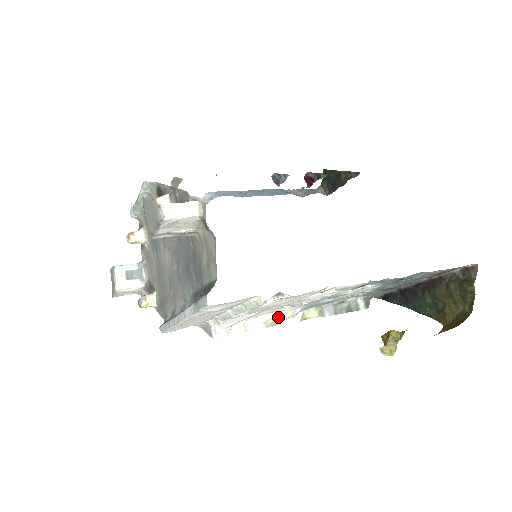
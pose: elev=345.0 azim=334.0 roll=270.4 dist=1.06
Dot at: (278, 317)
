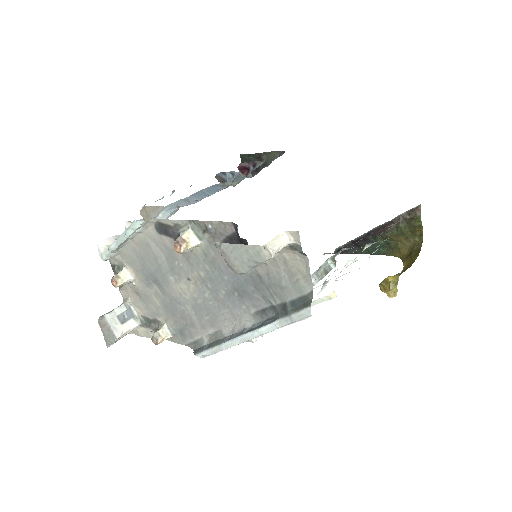
Dot at: occluded
